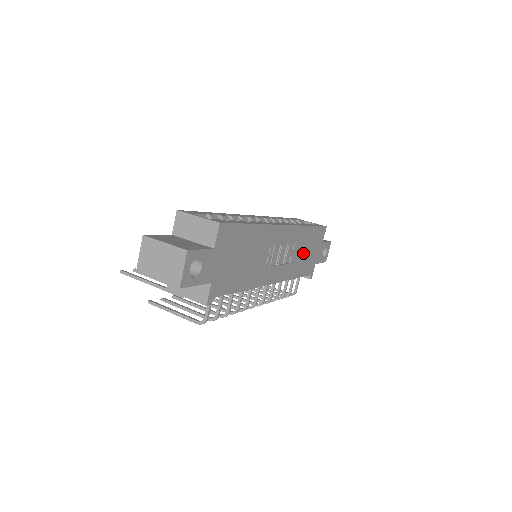
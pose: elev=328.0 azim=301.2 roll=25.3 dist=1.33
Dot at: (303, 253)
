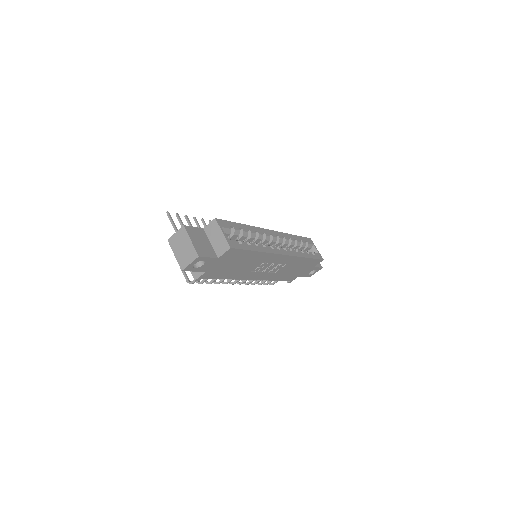
Dot at: (291, 270)
